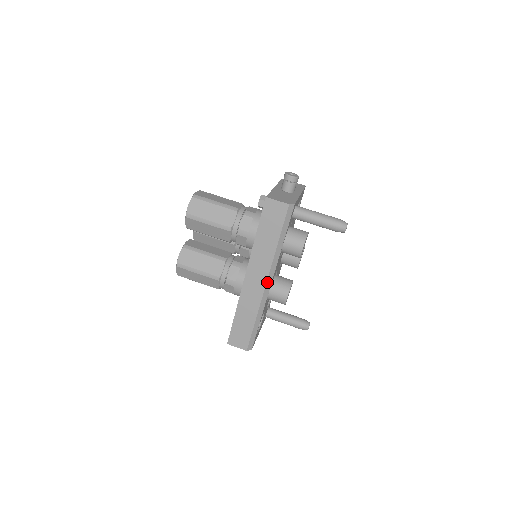
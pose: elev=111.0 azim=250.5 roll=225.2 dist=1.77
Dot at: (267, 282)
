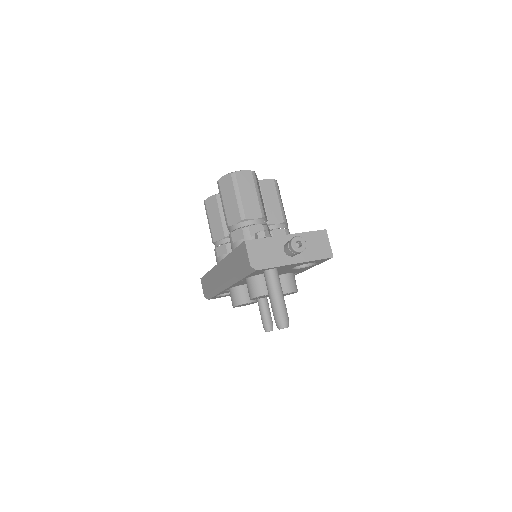
Dot at: (225, 284)
